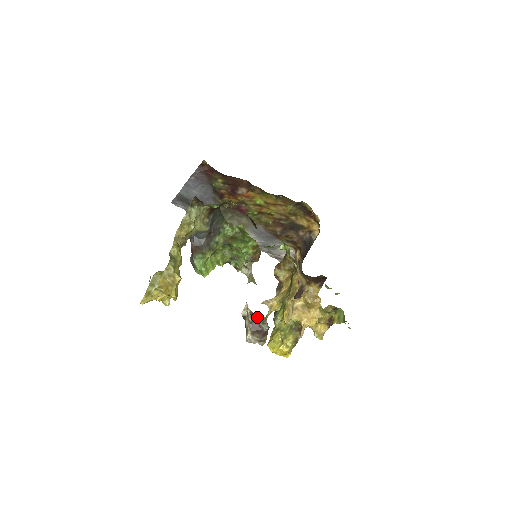
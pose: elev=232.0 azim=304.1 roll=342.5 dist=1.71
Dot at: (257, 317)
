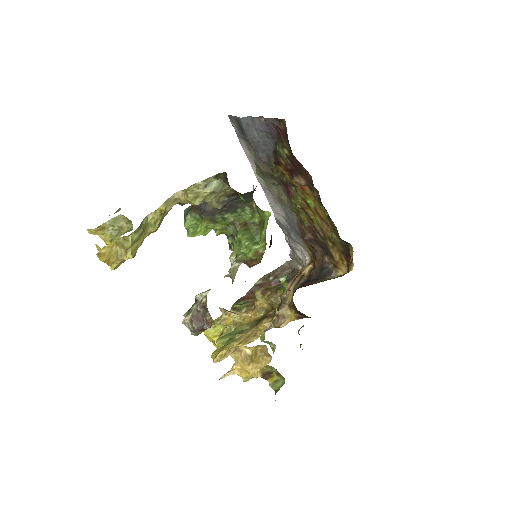
Dot at: (206, 312)
